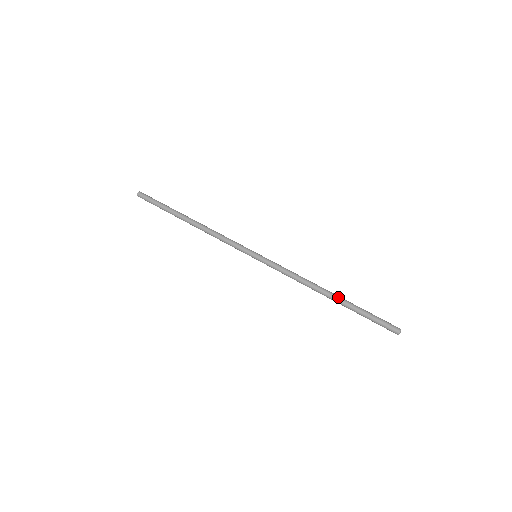
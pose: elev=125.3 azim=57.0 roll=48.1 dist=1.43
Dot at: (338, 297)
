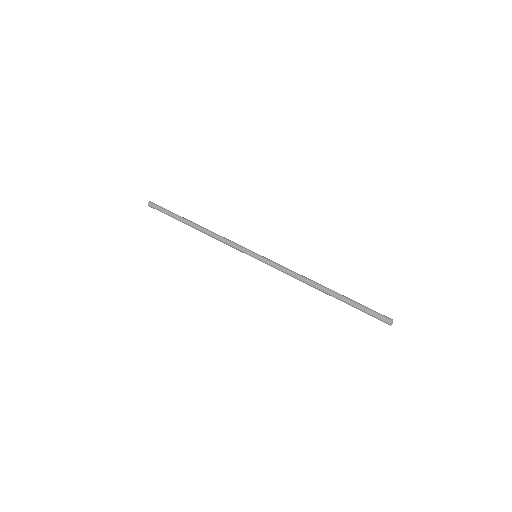
Dot at: (333, 291)
